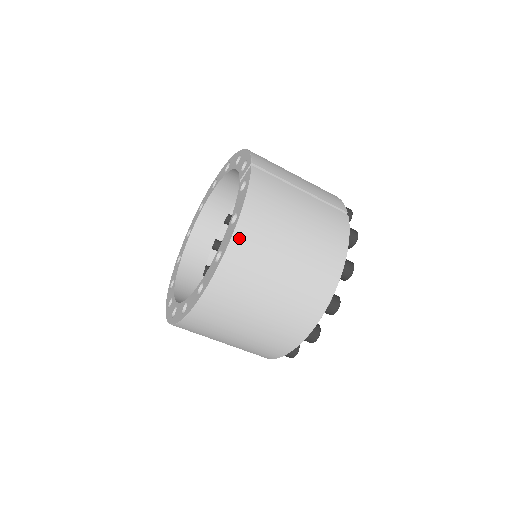
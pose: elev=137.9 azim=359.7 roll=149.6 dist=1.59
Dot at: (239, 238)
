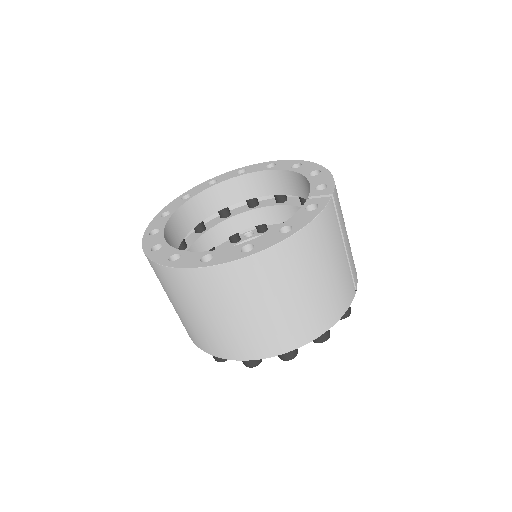
Dot at: (279, 250)
